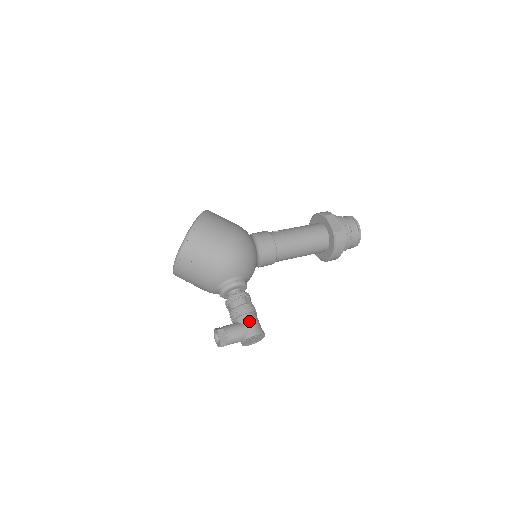
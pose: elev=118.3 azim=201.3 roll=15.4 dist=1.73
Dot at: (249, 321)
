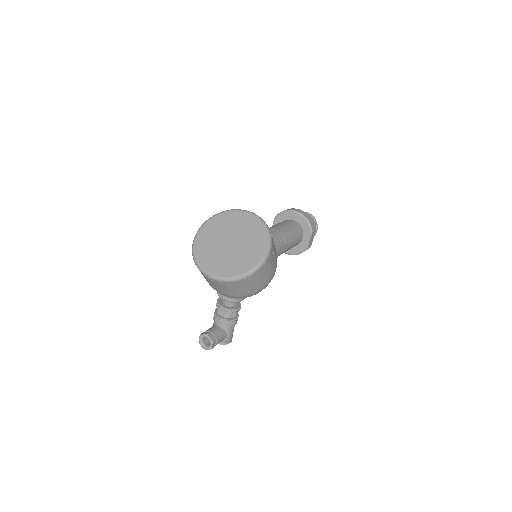
Dot at: (232, 332)
